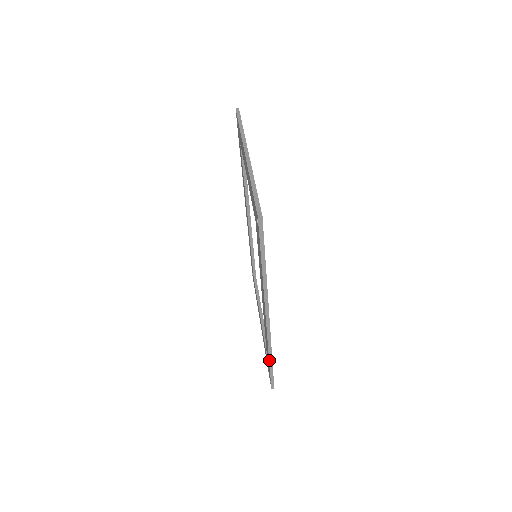
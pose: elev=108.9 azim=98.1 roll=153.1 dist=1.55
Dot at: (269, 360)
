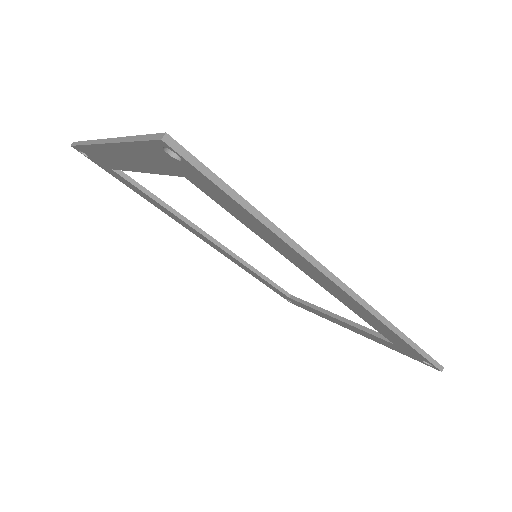
Dot at: (400, 338)
